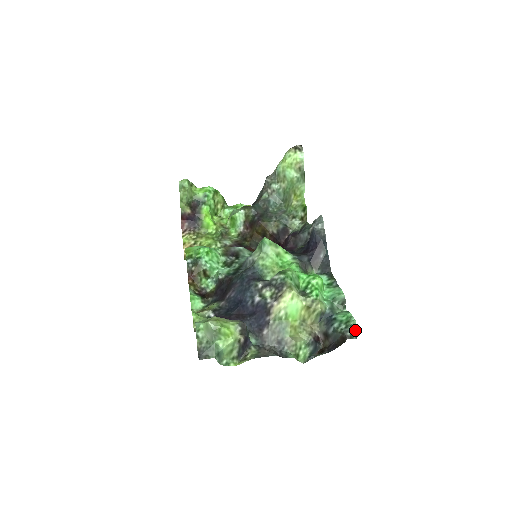
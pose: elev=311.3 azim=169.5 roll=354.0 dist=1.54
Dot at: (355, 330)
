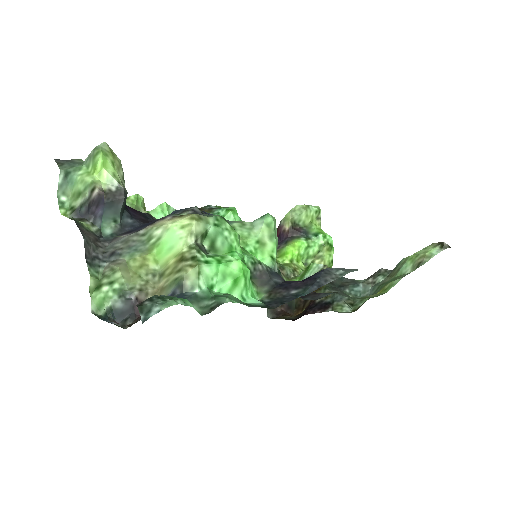
Dot at: (158, 309)
